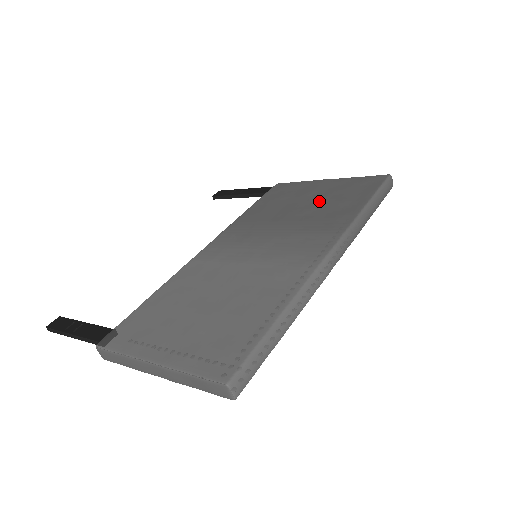
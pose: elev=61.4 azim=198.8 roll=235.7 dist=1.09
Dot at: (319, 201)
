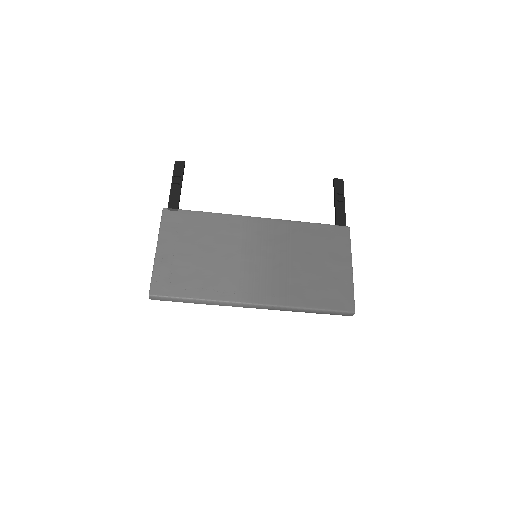
Dot at: (317, 274)
